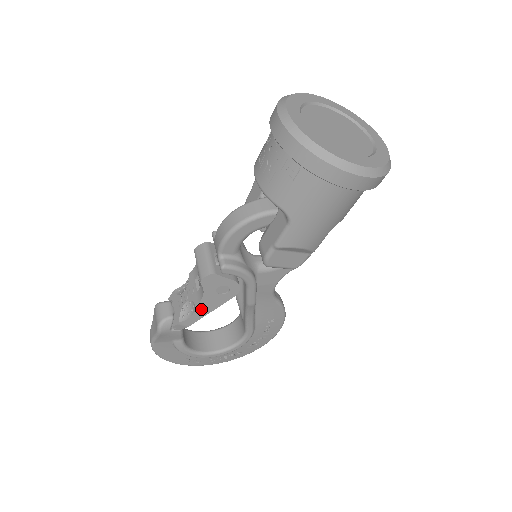
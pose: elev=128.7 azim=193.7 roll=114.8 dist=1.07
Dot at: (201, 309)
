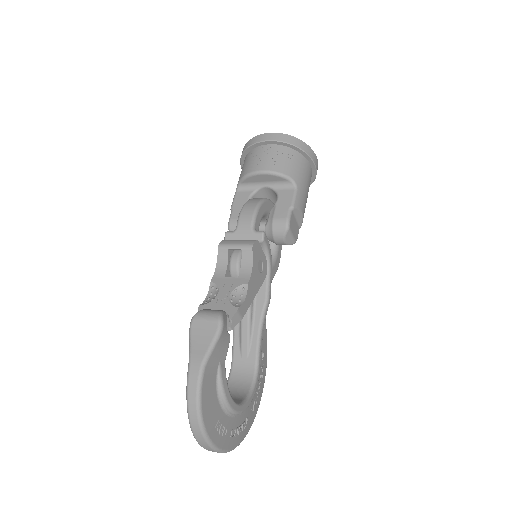
Dot at: (250, 290)
